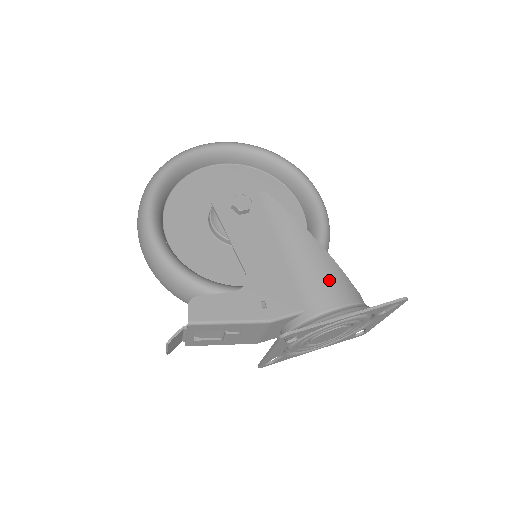
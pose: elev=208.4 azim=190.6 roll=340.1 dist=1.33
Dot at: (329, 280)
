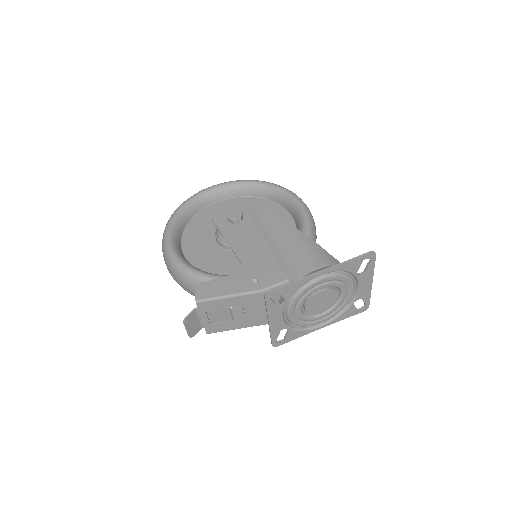
Dot at: (306, 252)
